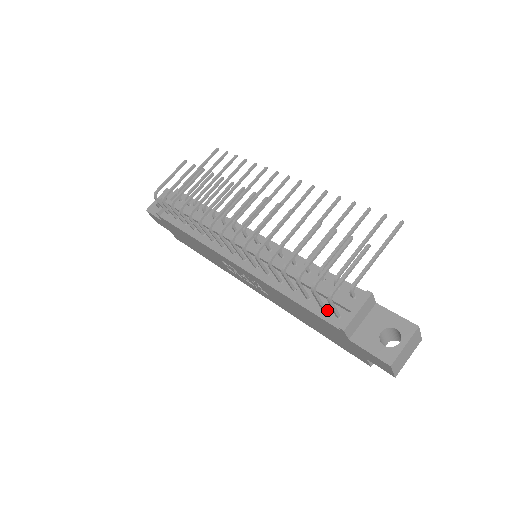
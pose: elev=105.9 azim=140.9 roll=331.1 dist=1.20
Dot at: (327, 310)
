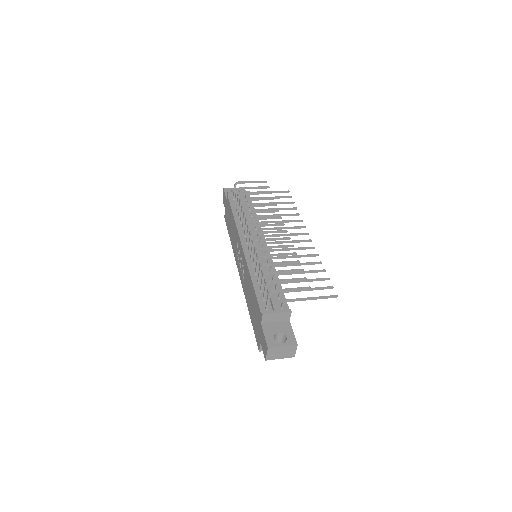
Dot at: (264, 302)
